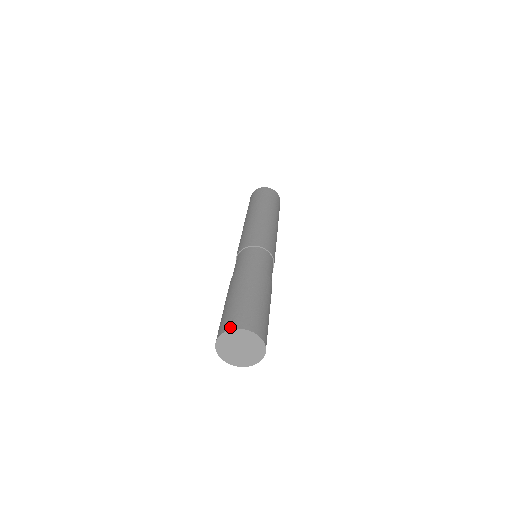
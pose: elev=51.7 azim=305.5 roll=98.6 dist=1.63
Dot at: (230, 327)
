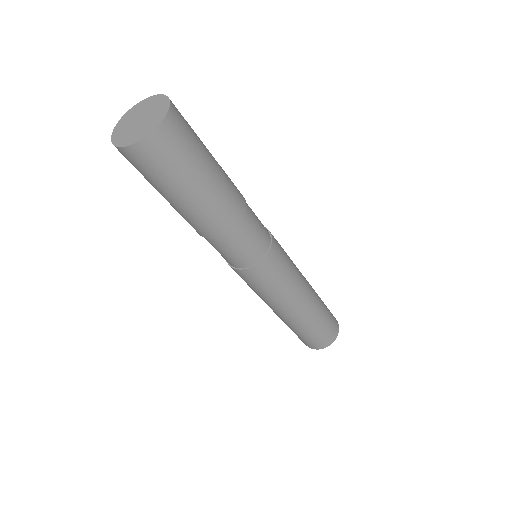
Dot at: occluded
